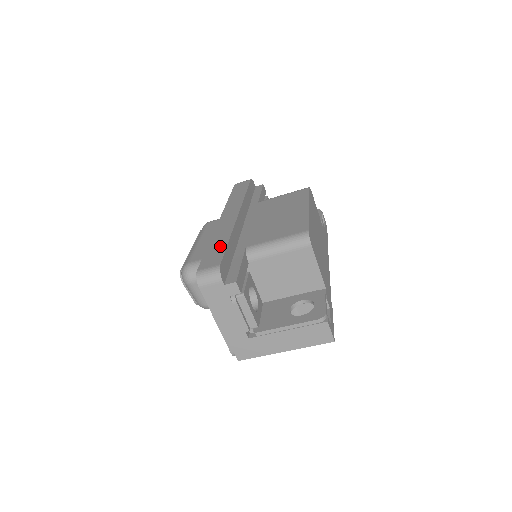
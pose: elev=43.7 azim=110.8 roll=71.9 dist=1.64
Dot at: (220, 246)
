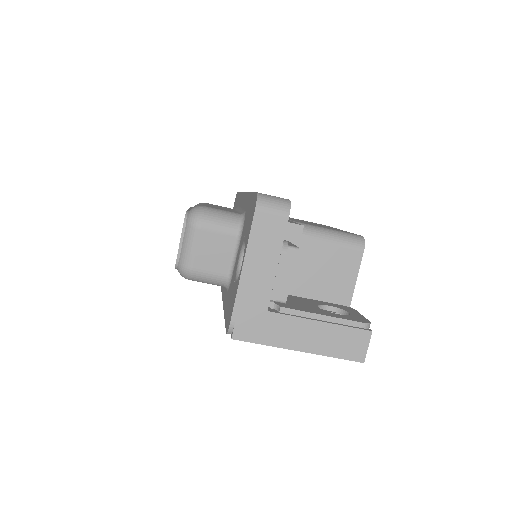
Dot at: occluded
